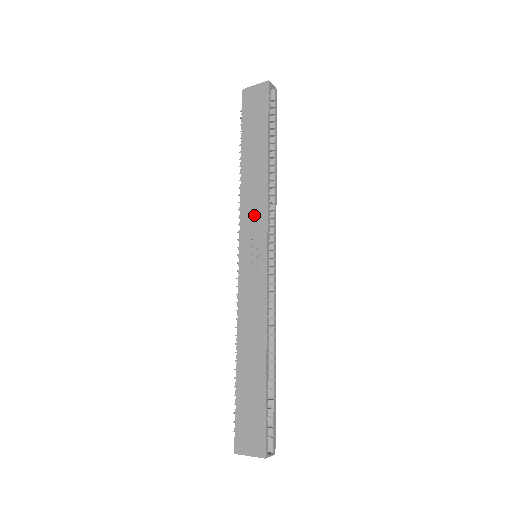
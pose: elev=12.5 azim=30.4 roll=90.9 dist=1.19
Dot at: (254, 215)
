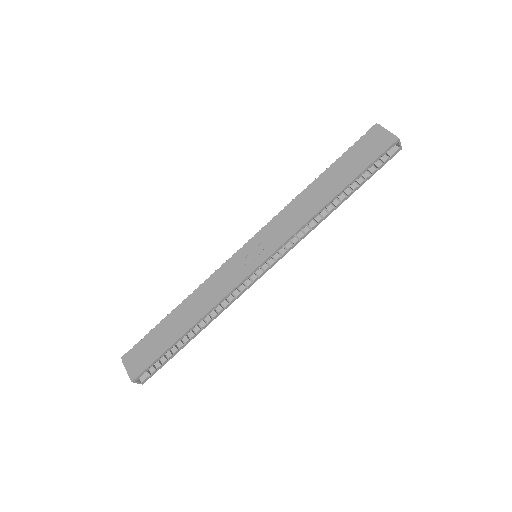
Dot at: (282, 228)
